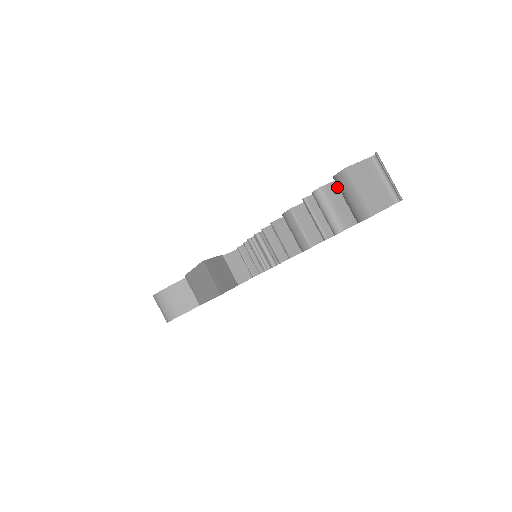
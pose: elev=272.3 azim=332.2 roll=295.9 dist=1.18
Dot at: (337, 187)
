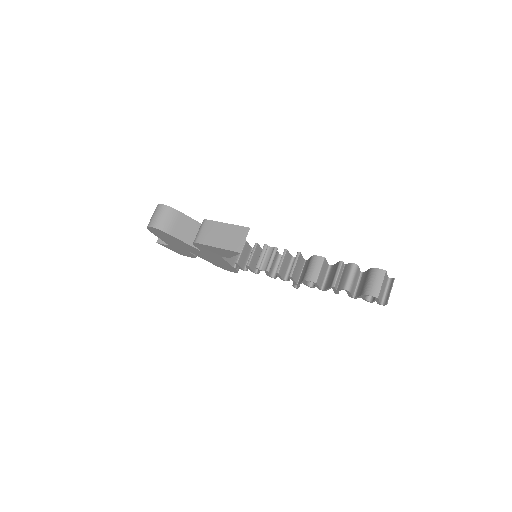
Dot at: (359, 273)
